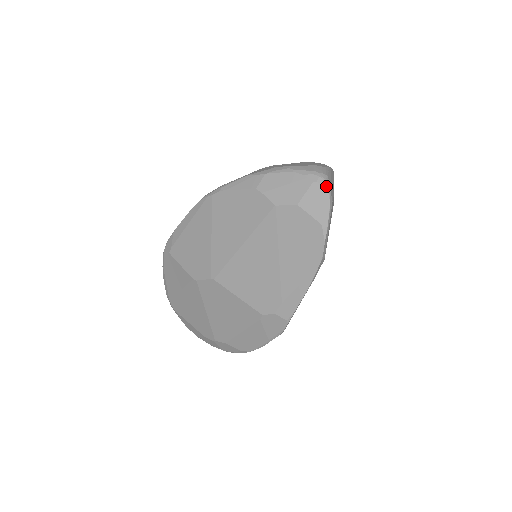
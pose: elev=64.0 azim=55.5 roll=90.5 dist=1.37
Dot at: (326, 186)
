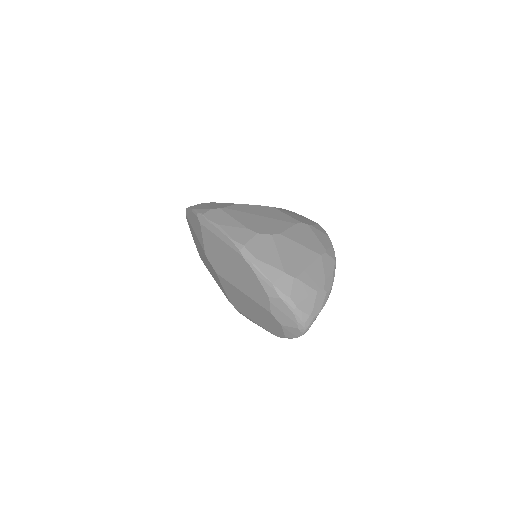
Dot at: (302, 334)
